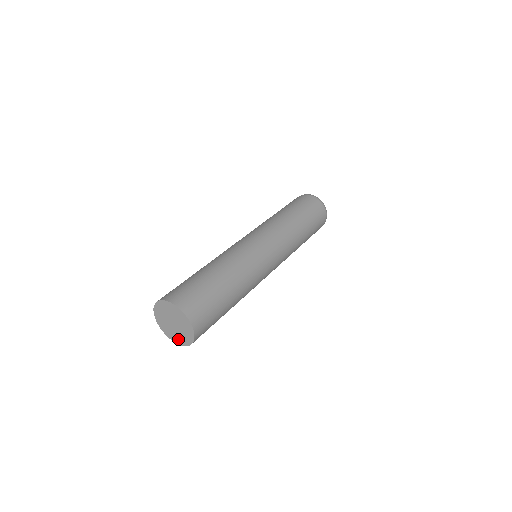
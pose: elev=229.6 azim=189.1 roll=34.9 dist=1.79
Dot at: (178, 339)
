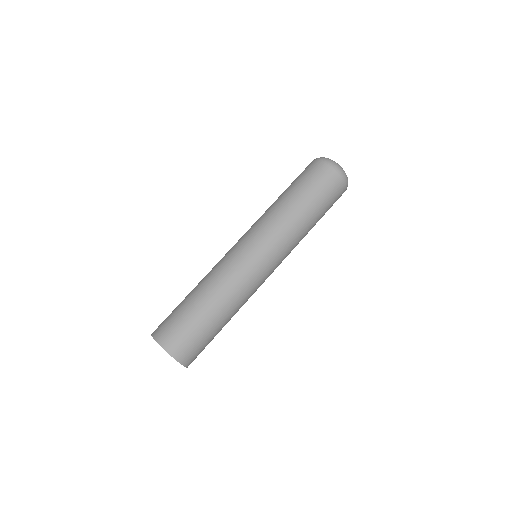
Dot at: occluded
